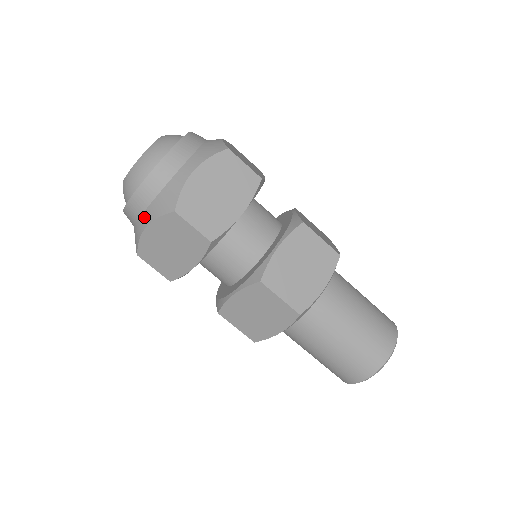
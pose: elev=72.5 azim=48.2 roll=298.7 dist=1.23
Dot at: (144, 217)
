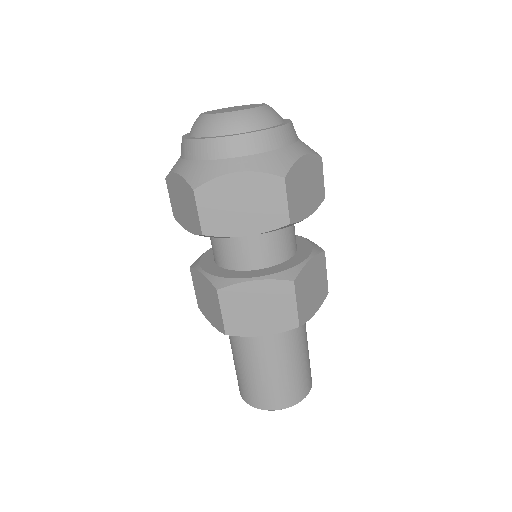
Dot at: (238, 161)
